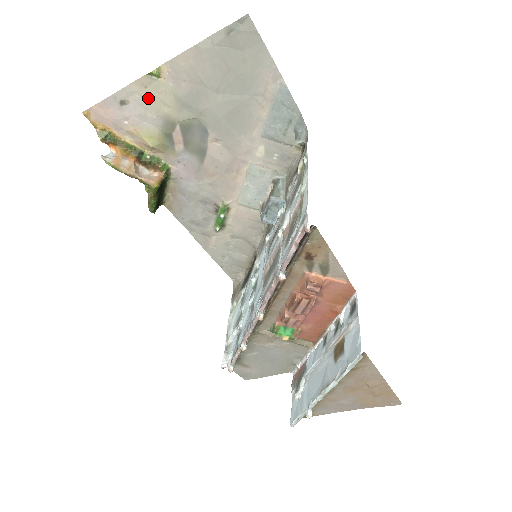
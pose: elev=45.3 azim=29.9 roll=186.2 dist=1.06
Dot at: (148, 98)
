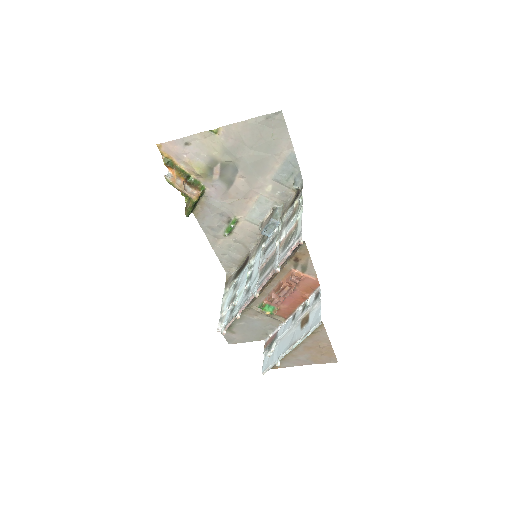
Dot at: (205, 144)
